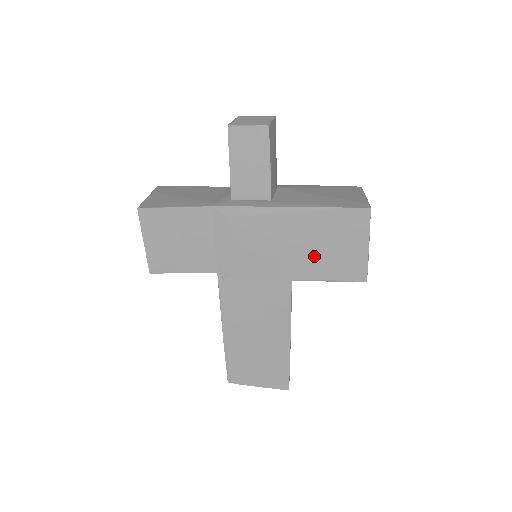
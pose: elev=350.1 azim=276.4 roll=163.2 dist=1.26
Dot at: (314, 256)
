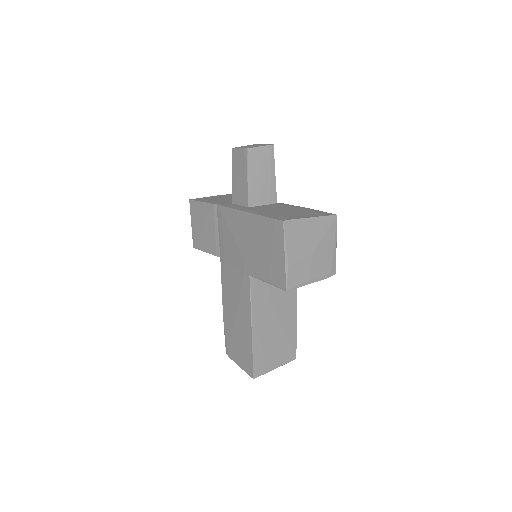
Dot at: (258, 257)
